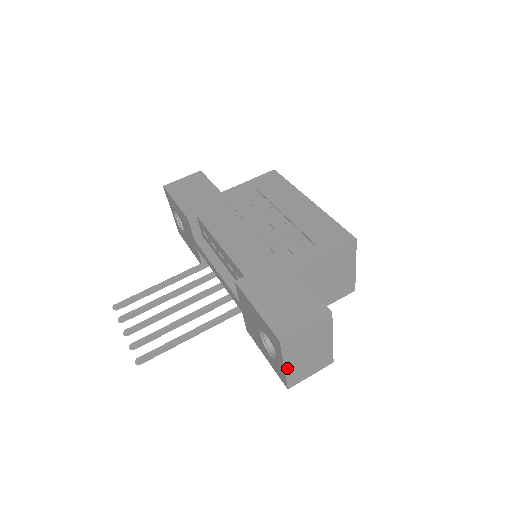
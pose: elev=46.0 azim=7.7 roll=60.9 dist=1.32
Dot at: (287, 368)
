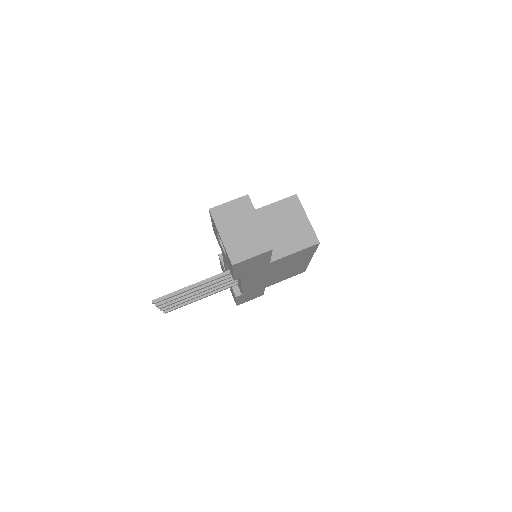
Dot at: (224, 239)
